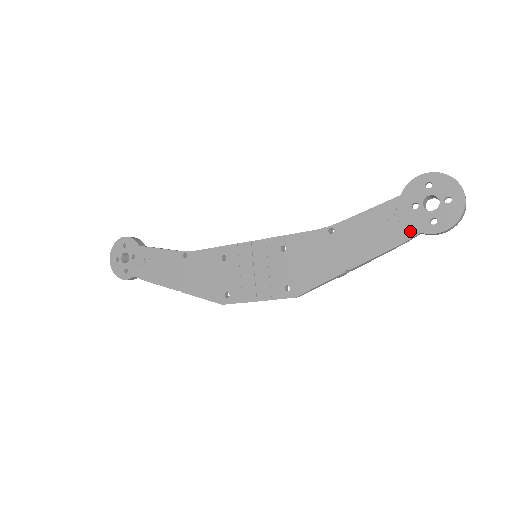
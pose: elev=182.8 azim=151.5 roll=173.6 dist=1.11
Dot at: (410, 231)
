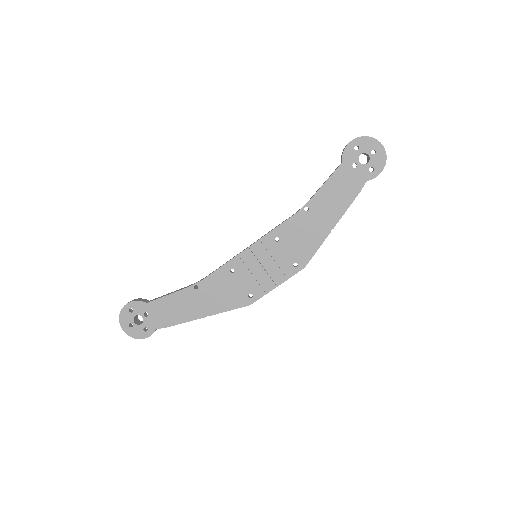
Dot at: (360, 183)
